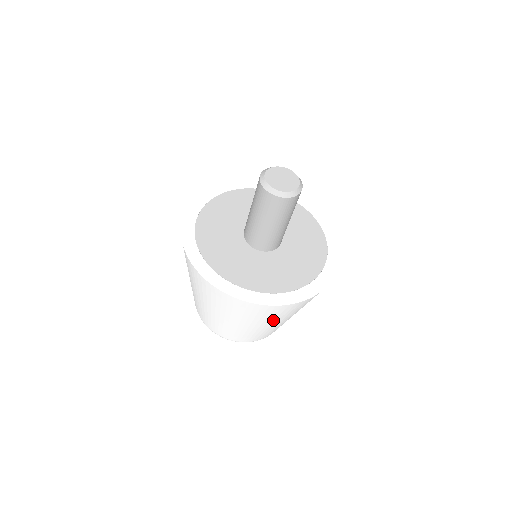
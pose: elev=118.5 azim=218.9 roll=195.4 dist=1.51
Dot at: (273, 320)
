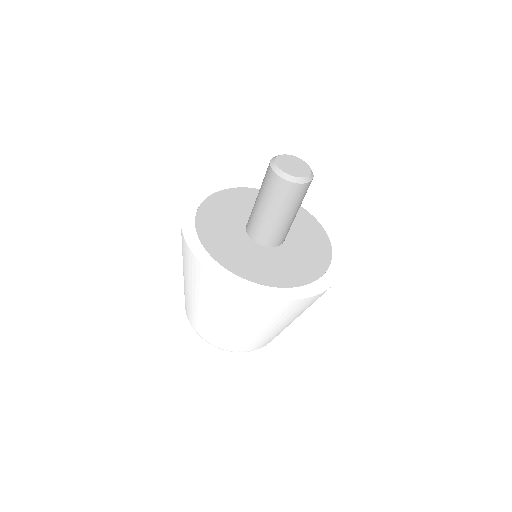
Dot at: occluded
